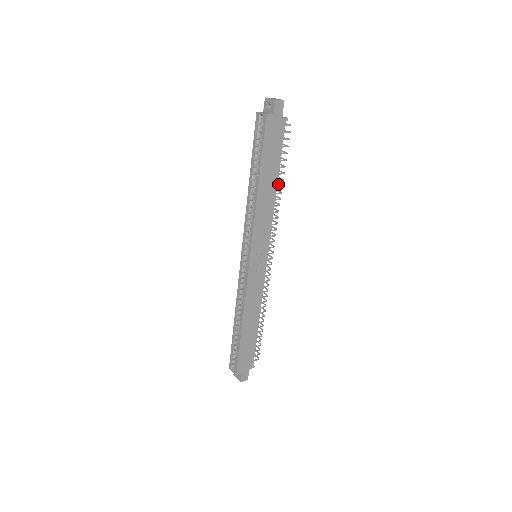
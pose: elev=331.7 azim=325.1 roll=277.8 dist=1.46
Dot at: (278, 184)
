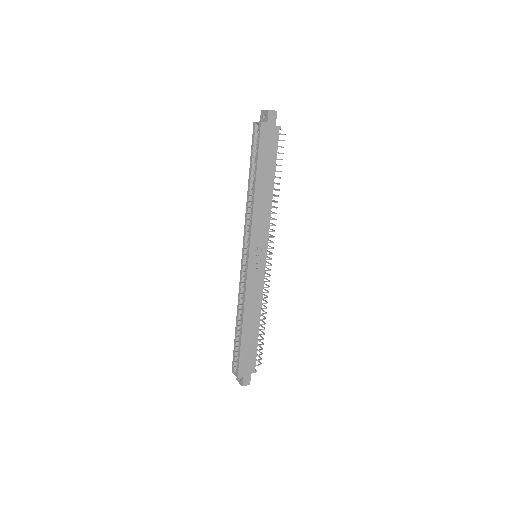
Dot at: occluded
